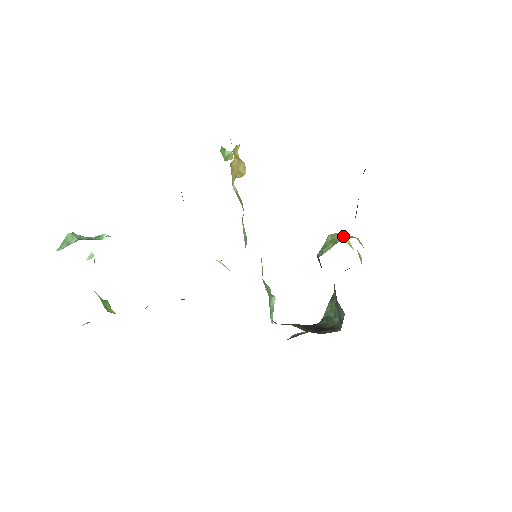
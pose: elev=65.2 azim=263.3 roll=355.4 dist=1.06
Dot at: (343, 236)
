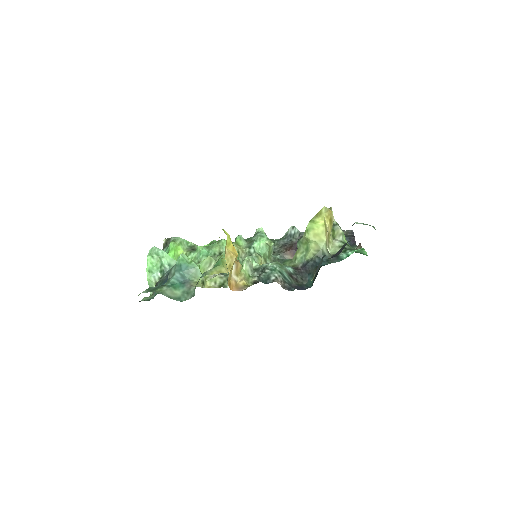
Dot at: (313, 246)
